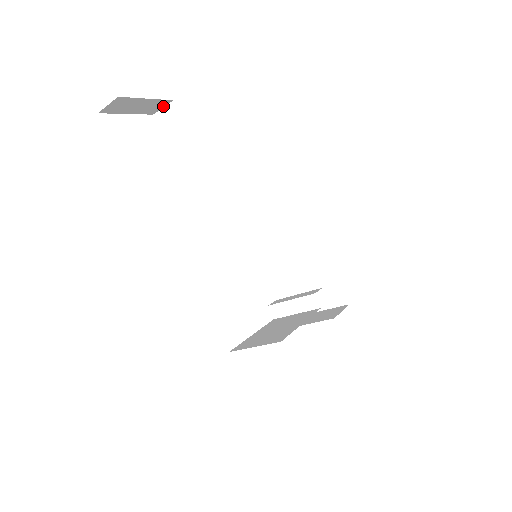
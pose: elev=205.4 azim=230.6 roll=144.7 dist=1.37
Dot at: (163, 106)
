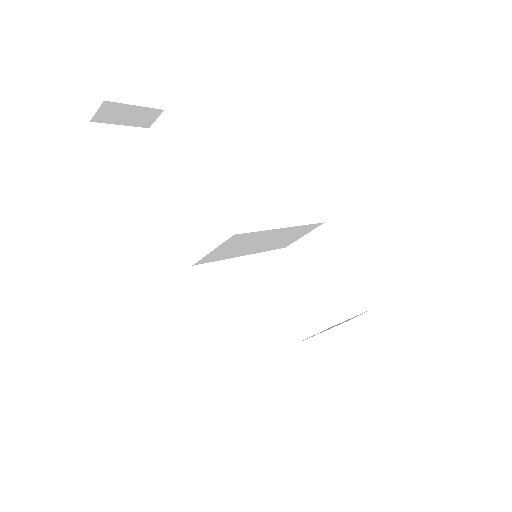
Dot at: (156, 117)
